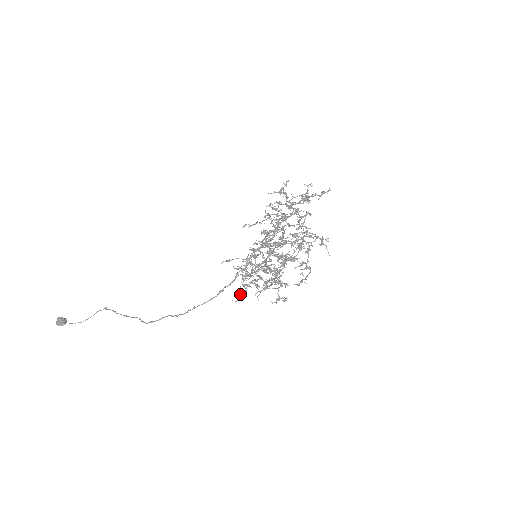
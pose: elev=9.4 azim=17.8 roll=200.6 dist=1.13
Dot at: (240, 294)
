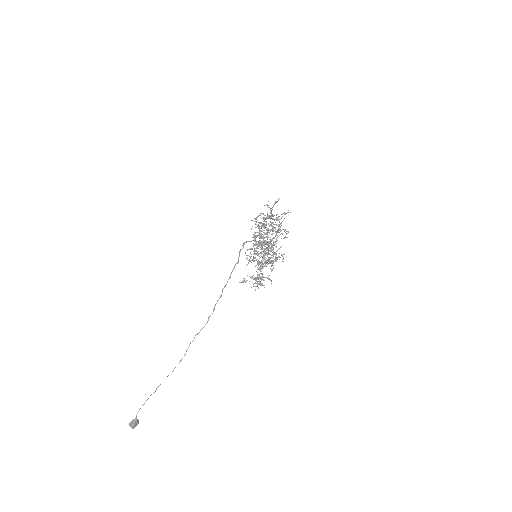
Dot at: occluded
